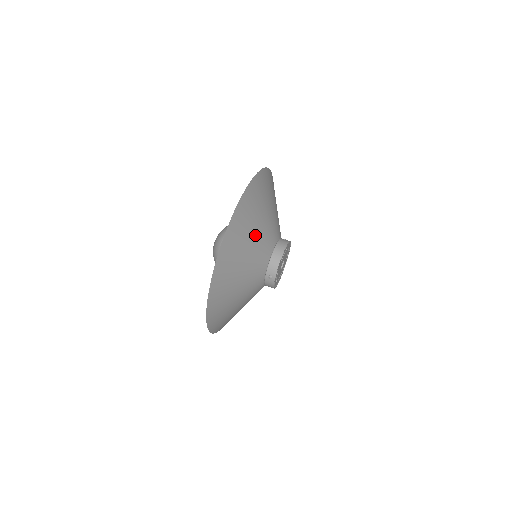
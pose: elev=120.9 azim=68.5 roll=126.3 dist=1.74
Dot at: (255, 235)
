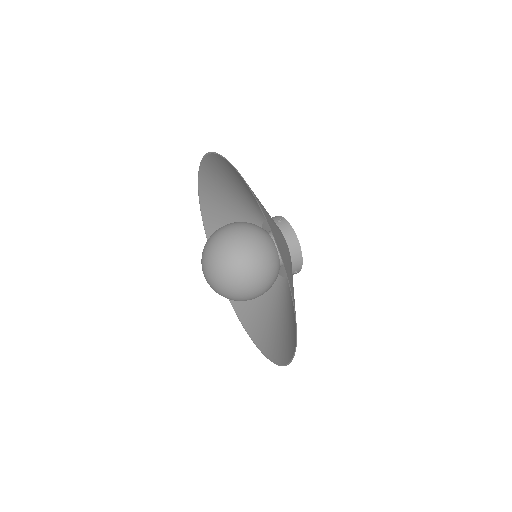
Dot at: (288, 260)
